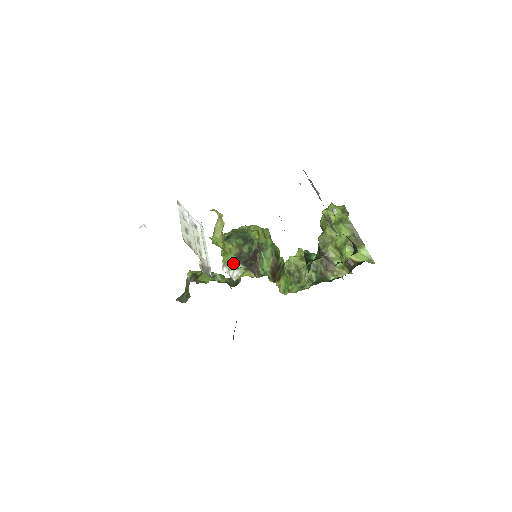
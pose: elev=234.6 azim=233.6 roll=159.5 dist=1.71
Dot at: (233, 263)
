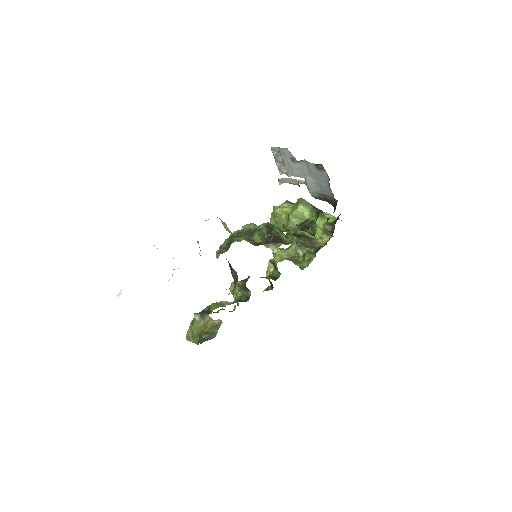
Dot at: occluded
